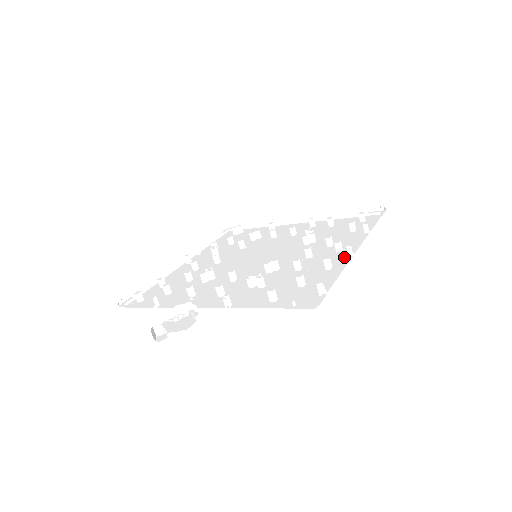
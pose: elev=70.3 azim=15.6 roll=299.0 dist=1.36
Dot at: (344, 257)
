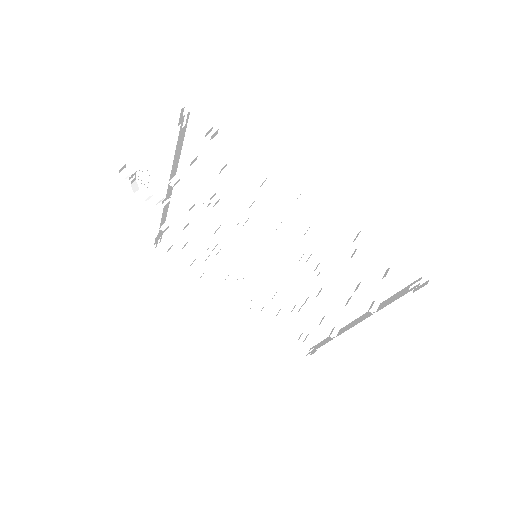
Dot at: occluded
